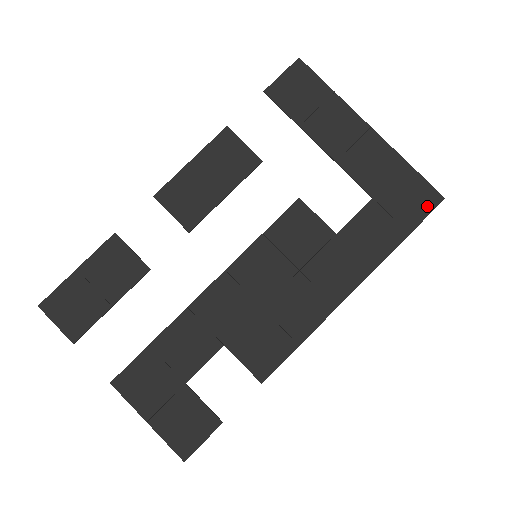
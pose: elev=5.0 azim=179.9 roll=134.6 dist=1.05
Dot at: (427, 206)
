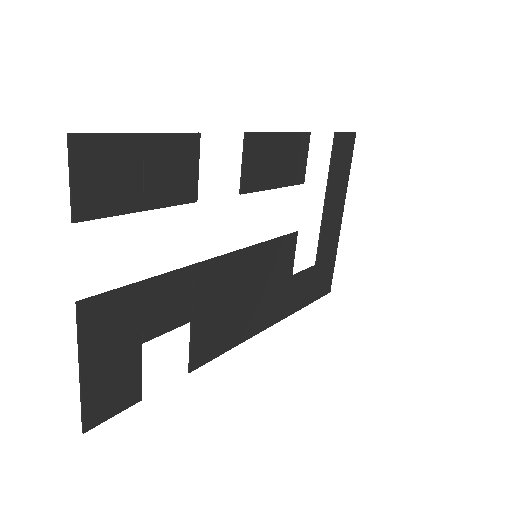
Dot at: (324, 291)
